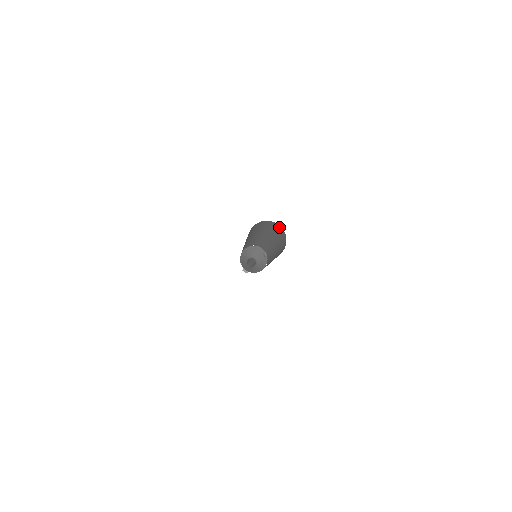
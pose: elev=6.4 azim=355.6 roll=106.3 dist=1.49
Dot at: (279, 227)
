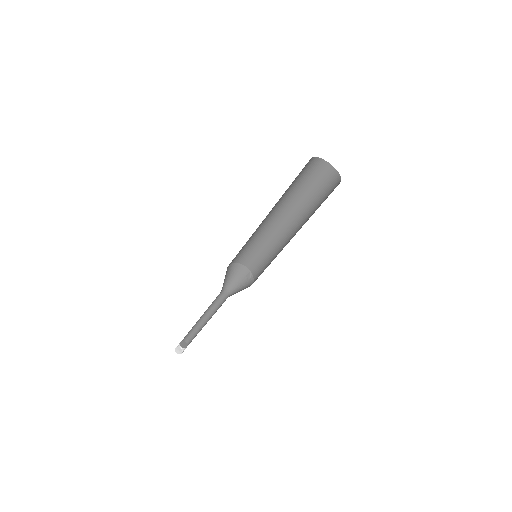
Dot at: (329, 171)
